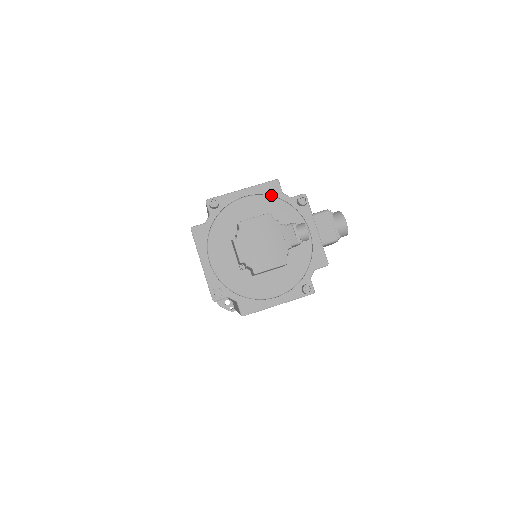
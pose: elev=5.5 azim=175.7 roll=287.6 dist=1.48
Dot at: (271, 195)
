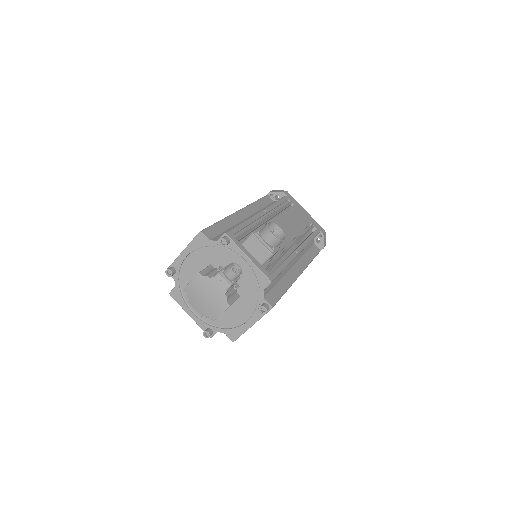
Dot at: (202, 246)
